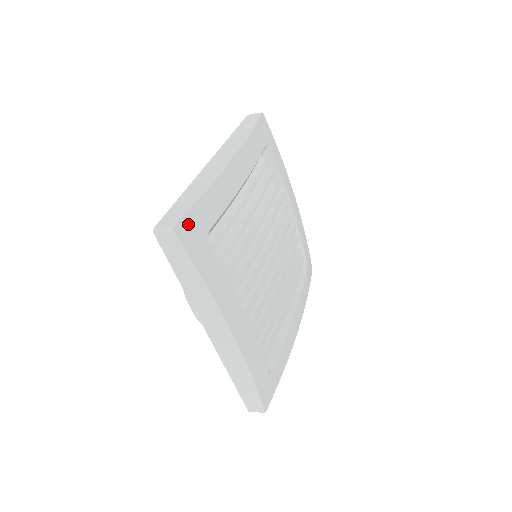
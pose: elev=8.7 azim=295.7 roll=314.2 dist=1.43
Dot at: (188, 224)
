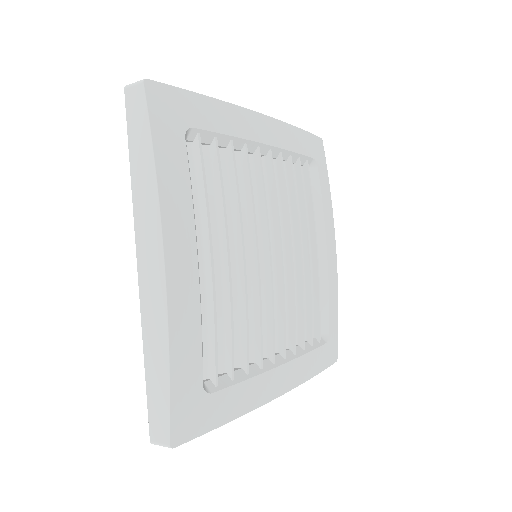
Dot at: (180, 420)
